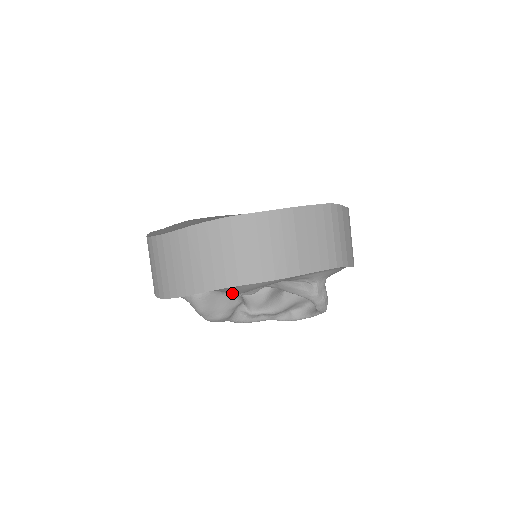
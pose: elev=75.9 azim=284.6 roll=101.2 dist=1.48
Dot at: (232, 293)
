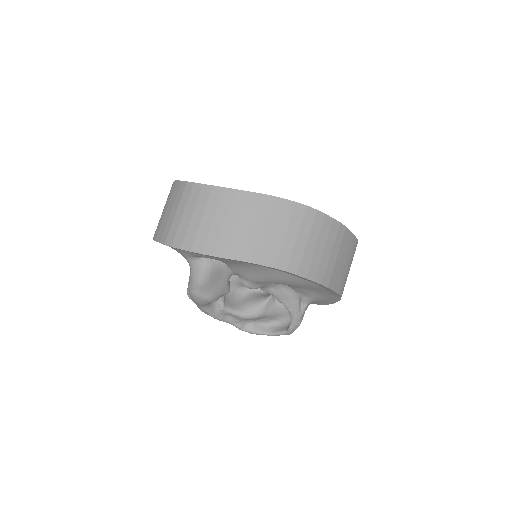
Dot at: (251, 278)
